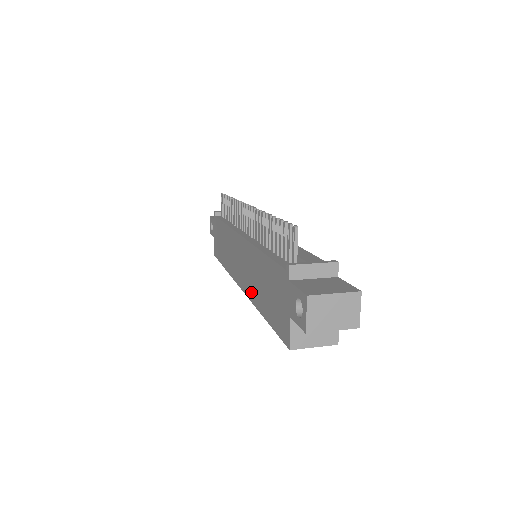
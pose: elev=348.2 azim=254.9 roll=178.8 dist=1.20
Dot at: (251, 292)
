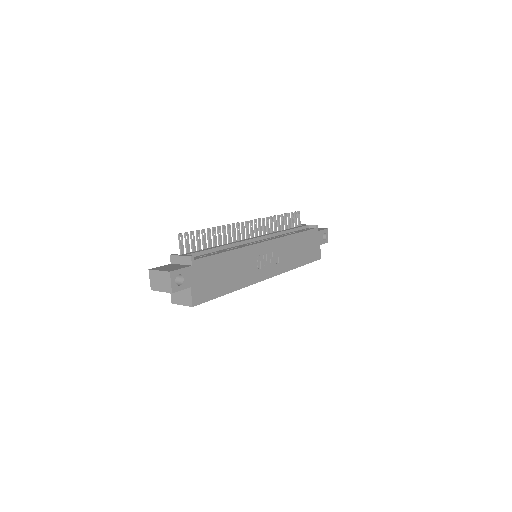
Dot at: occluded
